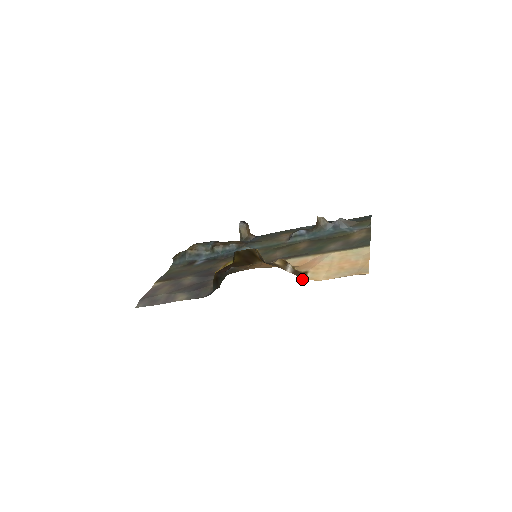
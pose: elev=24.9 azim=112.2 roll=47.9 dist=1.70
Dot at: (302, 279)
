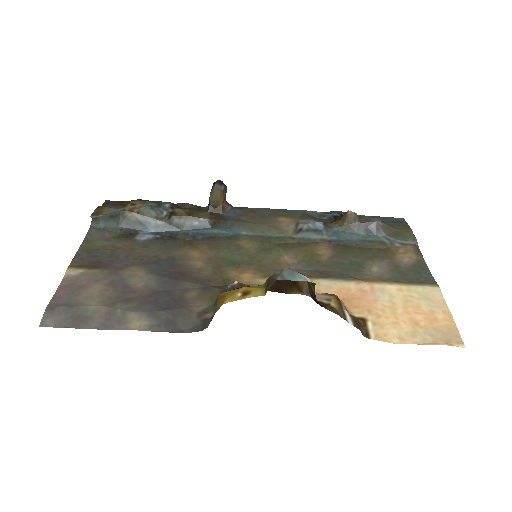
Dot at: (366, 336)
